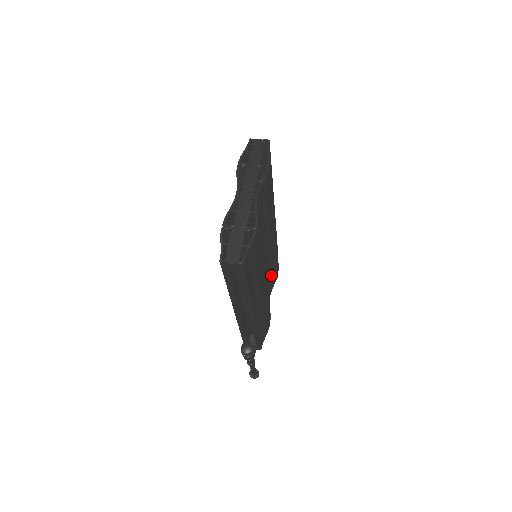
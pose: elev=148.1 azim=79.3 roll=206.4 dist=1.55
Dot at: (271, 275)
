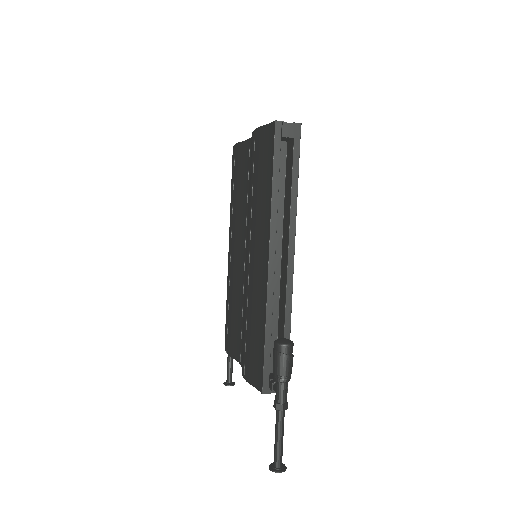
Dot at: occluded
